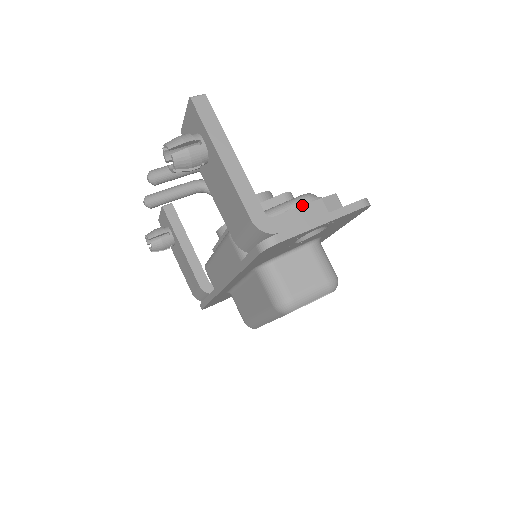
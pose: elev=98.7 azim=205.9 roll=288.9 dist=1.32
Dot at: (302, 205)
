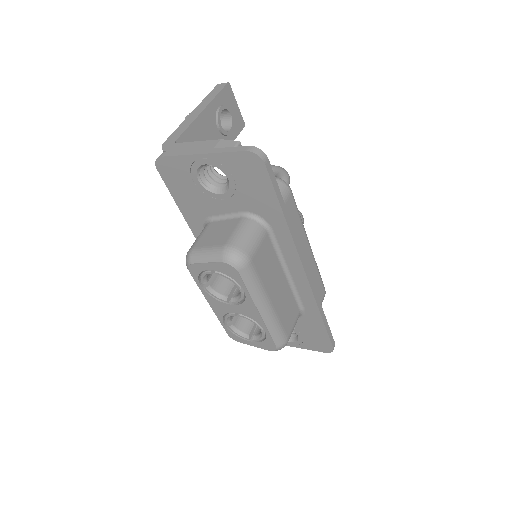
Dot at: occluded
